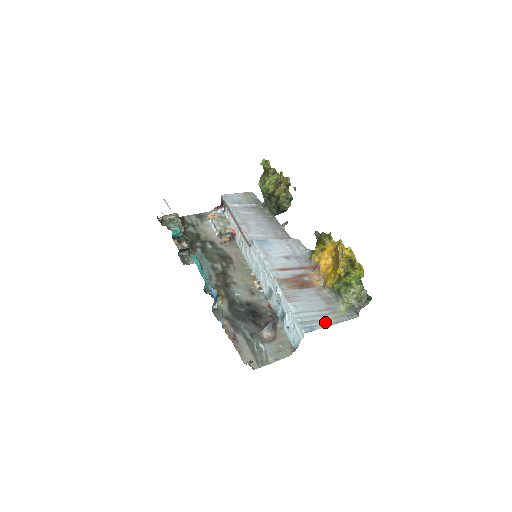
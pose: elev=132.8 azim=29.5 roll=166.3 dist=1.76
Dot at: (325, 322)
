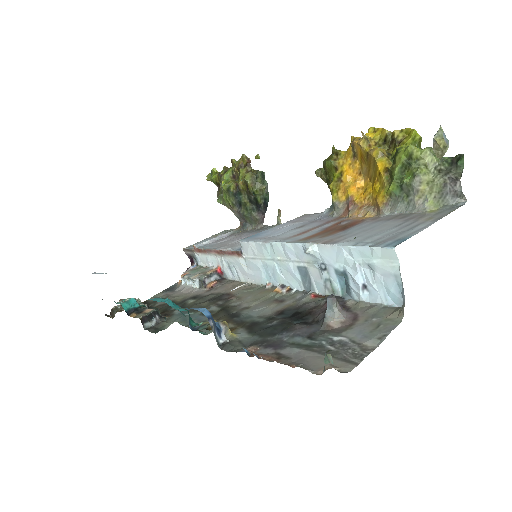
Dot at: (418, 227)
